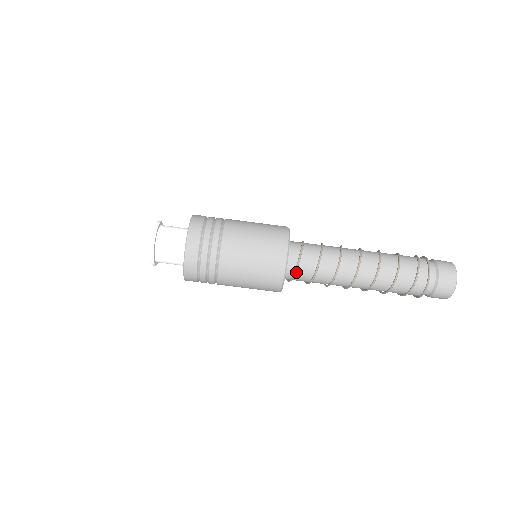
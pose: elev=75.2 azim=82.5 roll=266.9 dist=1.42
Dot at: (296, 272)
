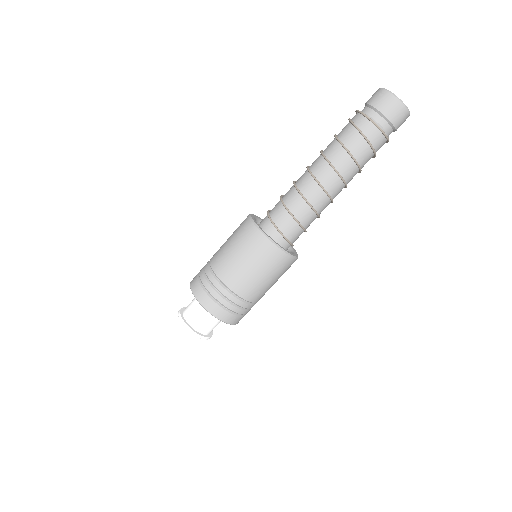
Dot at: (278, 227)
